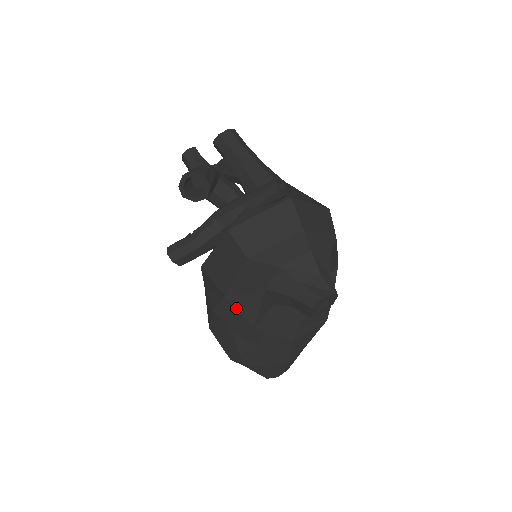
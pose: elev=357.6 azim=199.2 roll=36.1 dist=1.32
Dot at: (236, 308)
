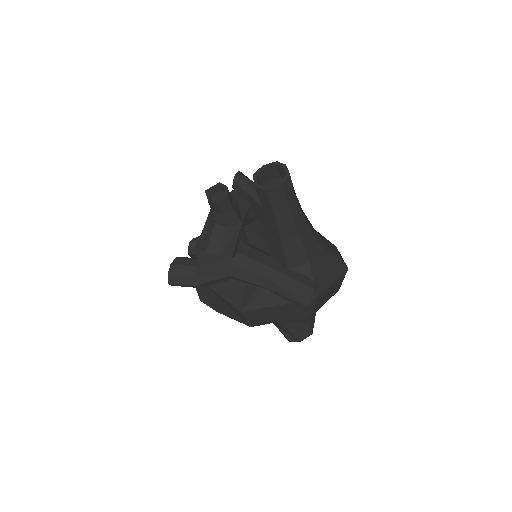
Dot at: occluded
